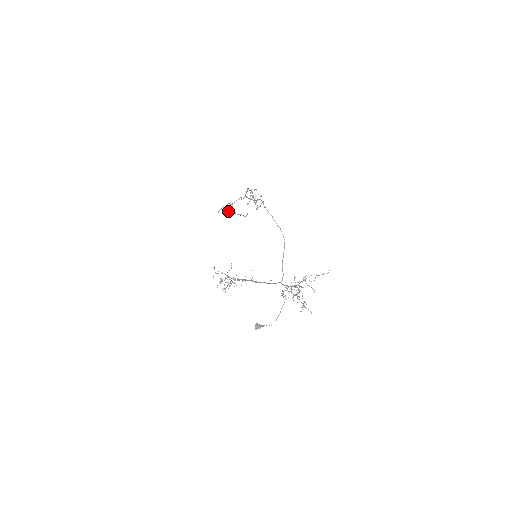
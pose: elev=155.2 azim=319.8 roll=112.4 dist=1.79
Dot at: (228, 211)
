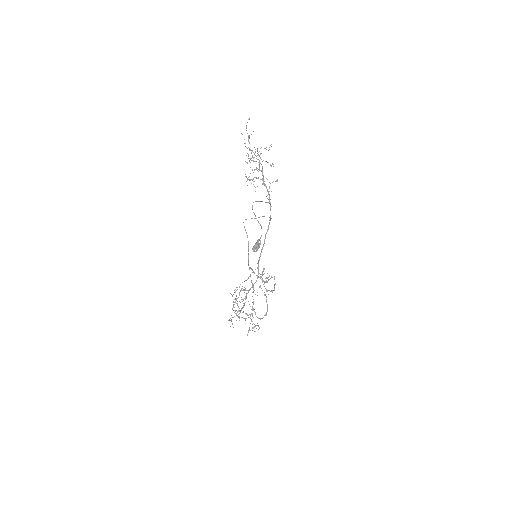
Dot at: occluded
